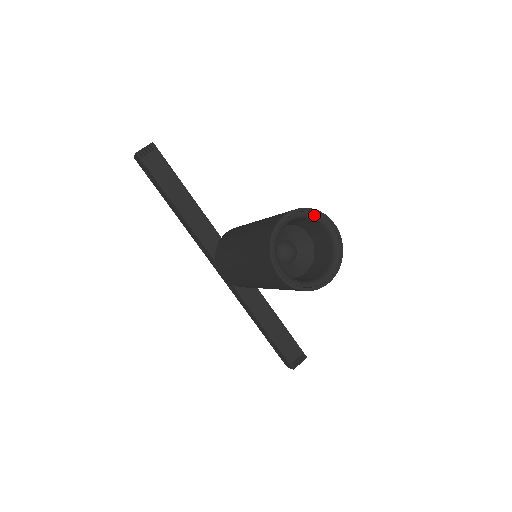
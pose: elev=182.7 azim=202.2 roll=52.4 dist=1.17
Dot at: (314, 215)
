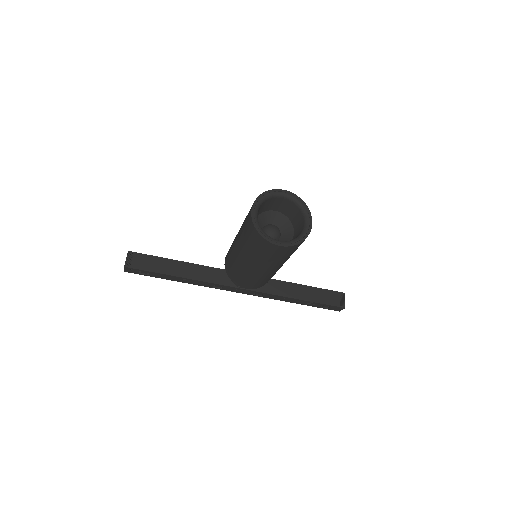
Dot at: (267, 195)
